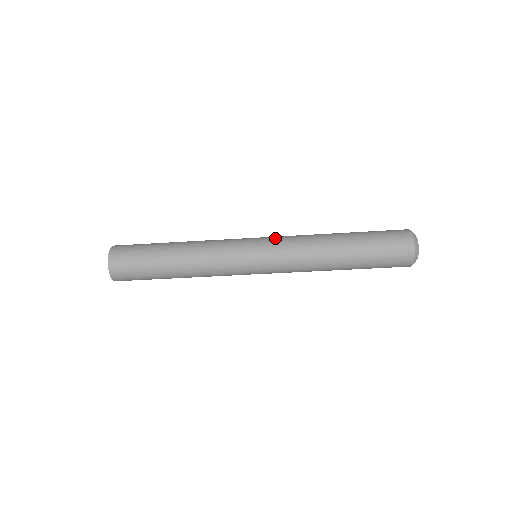
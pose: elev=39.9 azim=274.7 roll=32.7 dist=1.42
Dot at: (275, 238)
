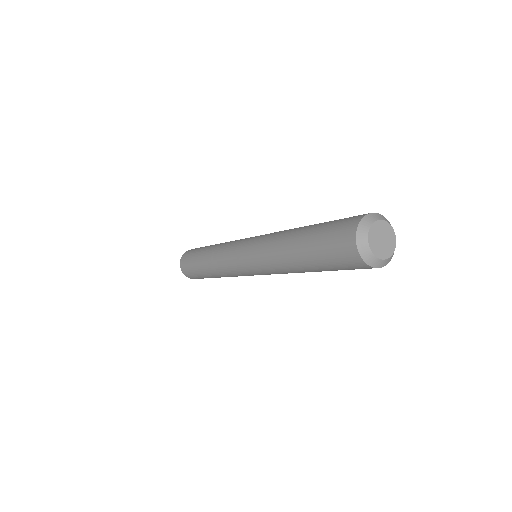
Dot at: (255, 239)
